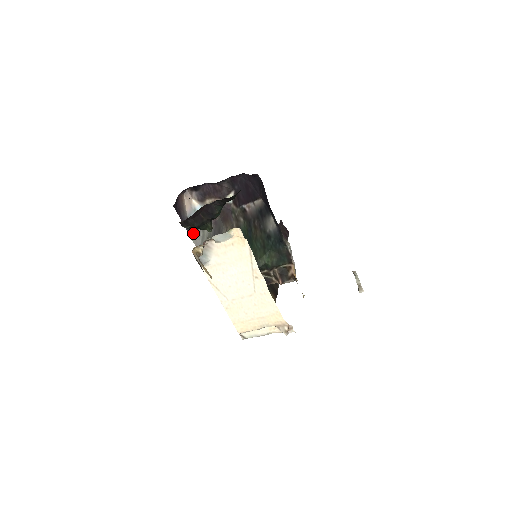
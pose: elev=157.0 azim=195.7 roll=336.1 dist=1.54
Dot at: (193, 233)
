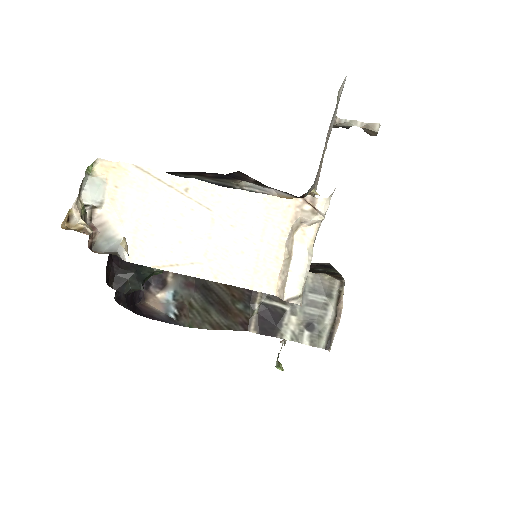
Dot at: (185, 321)
